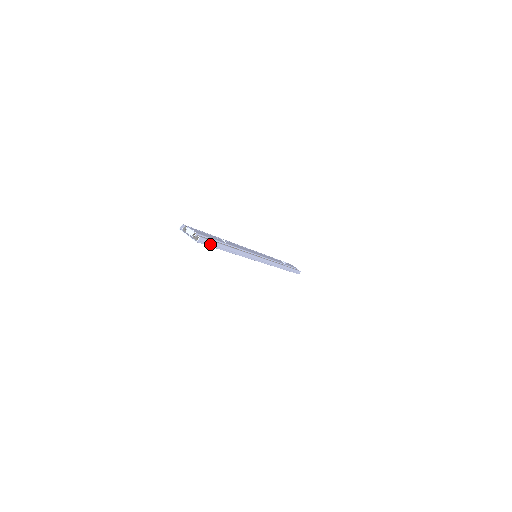
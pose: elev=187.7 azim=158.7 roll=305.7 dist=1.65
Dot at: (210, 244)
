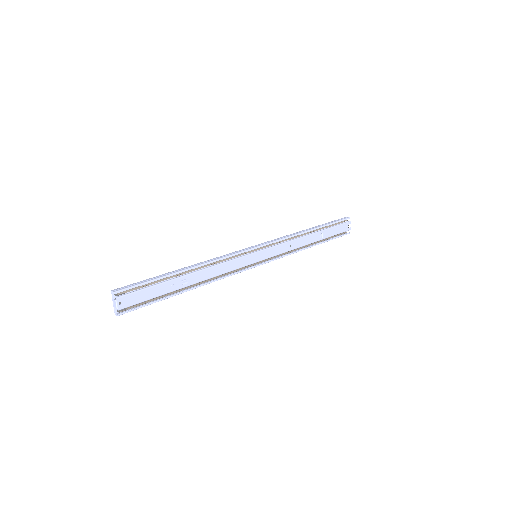
Dot at: (141, 306)
